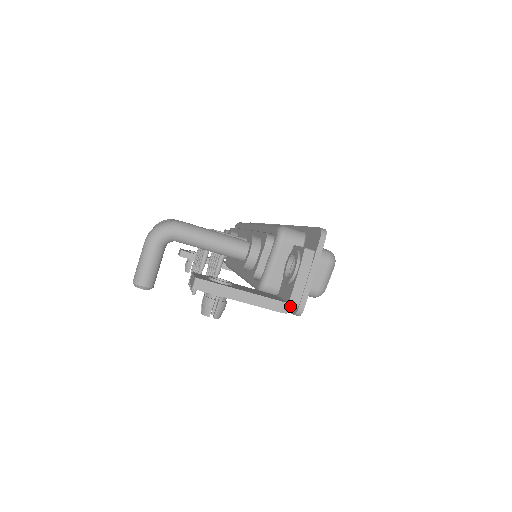
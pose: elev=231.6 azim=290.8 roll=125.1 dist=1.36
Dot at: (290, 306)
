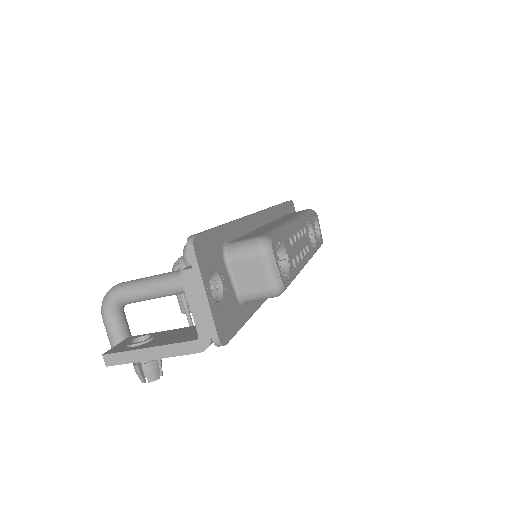
Dot at: (202, 342)
